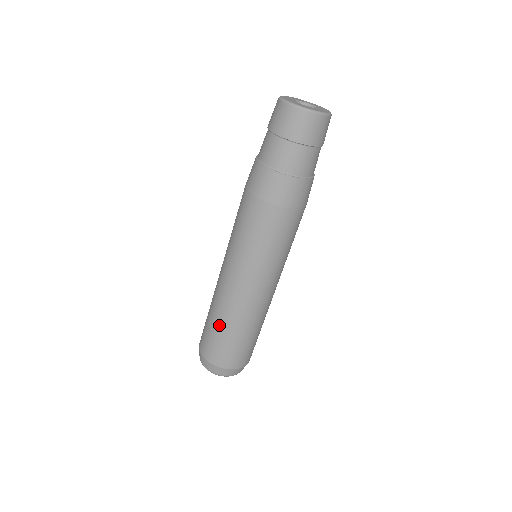
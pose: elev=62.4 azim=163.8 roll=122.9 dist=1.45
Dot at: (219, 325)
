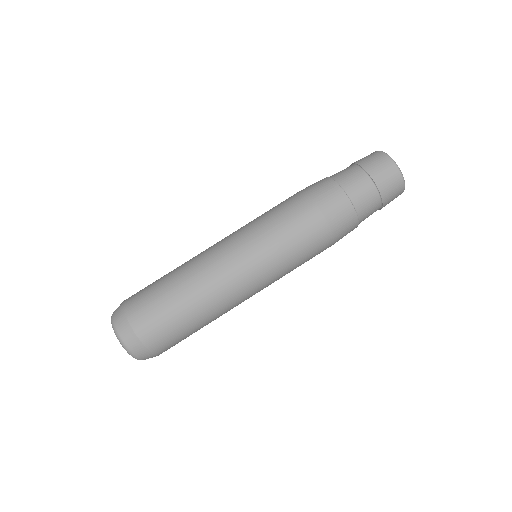
Dot at: (189, 308)
